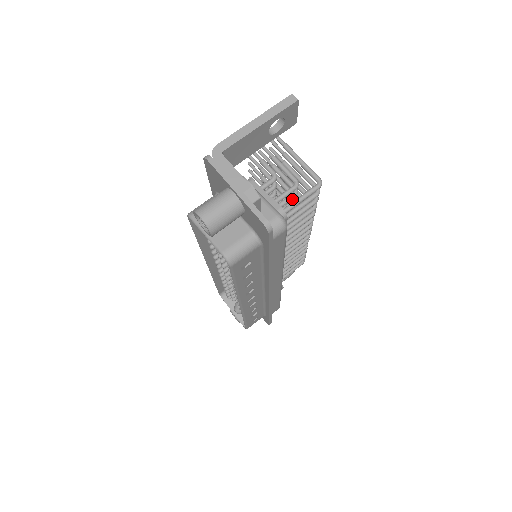
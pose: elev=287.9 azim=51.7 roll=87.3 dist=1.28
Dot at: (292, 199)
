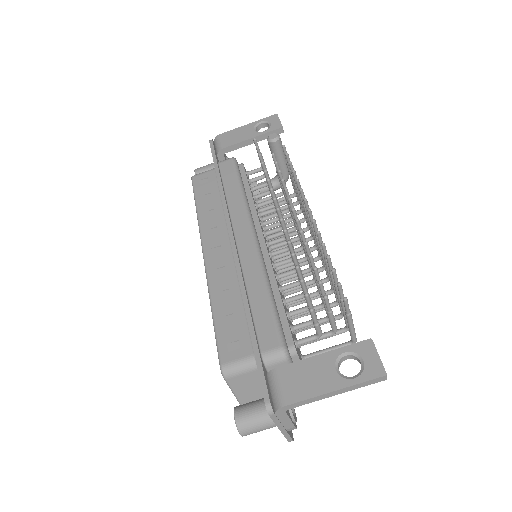
Dot at: (322, 306)
